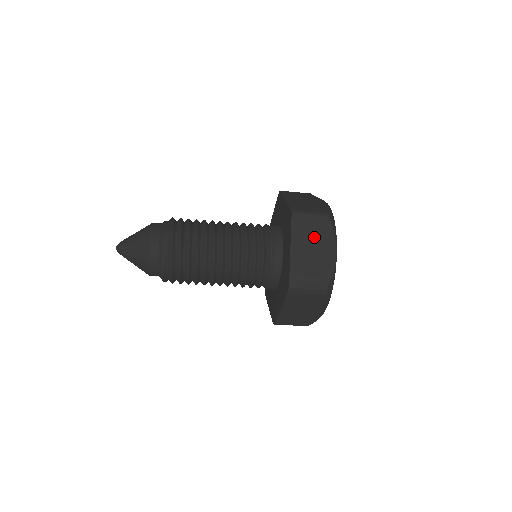
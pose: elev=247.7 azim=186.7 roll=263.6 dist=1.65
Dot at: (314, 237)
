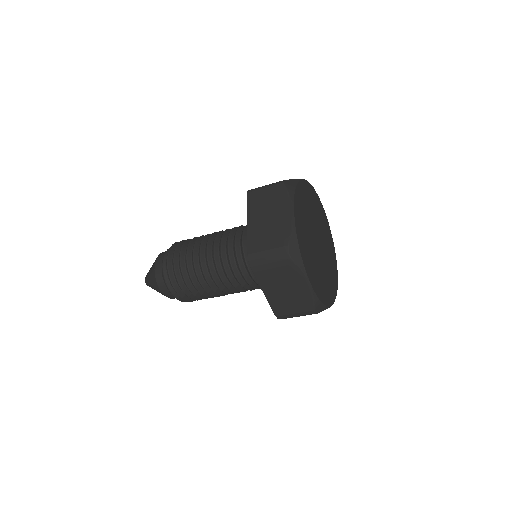
Dot at: (269, 206)
